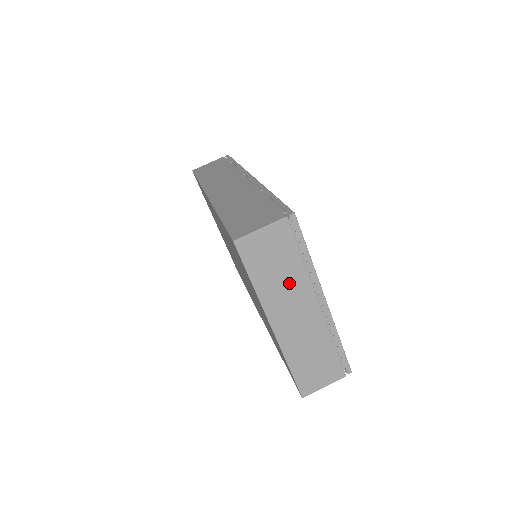
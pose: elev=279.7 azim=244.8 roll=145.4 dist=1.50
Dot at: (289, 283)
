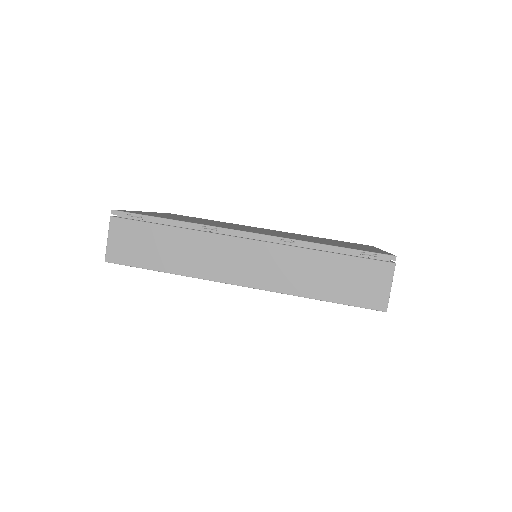
Dot at: occluded
